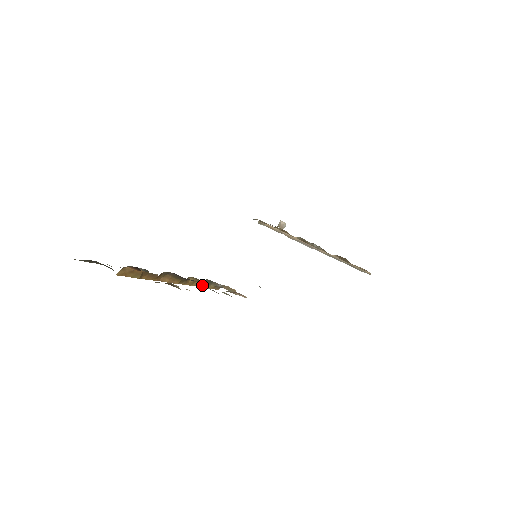
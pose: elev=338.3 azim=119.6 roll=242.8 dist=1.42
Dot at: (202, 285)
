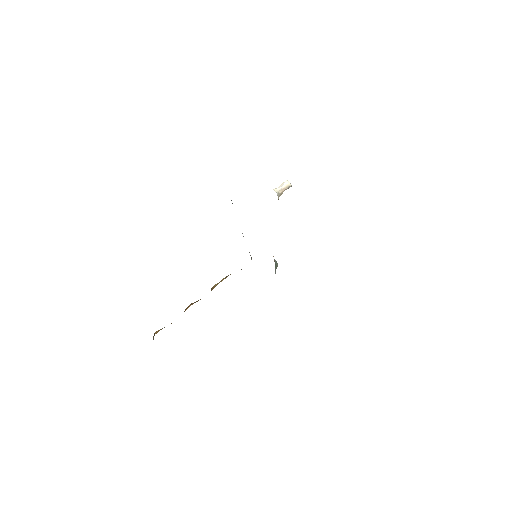
Dot at: occluded
